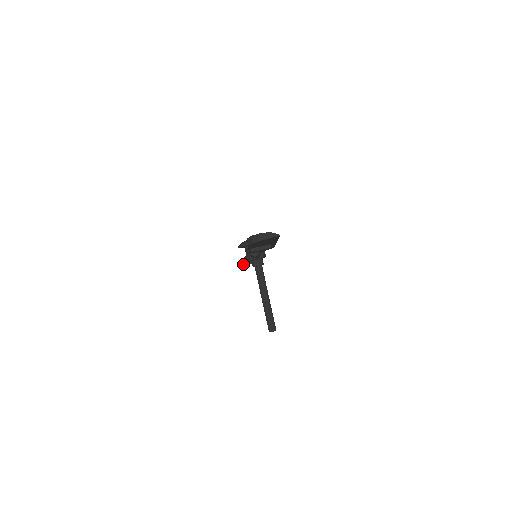
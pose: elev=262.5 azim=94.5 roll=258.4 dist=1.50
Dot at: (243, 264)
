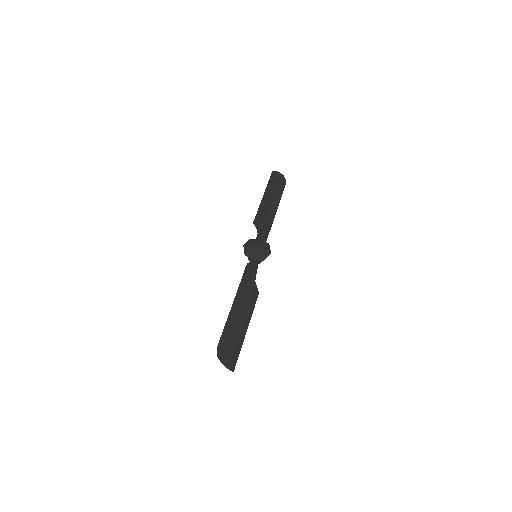
Dot at: (269, 180)
